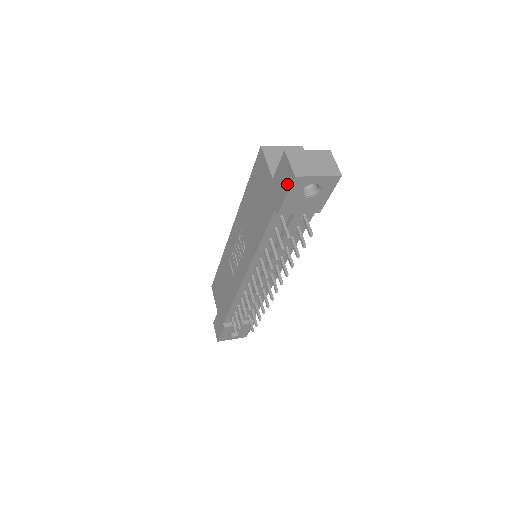
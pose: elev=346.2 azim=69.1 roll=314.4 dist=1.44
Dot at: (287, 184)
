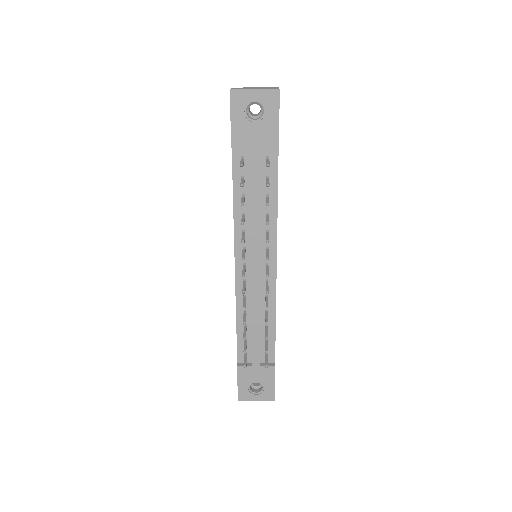
Dot at: (230, 107)
